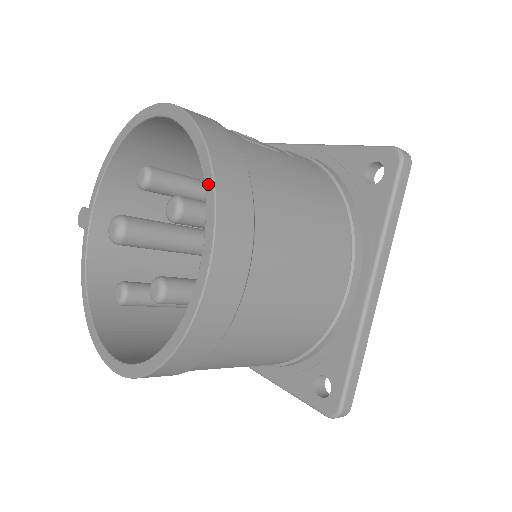
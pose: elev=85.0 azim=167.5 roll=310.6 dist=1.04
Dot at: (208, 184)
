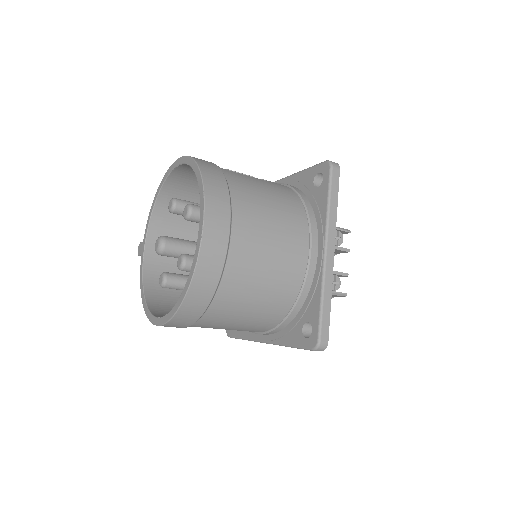
Dot at: (200, 185)
